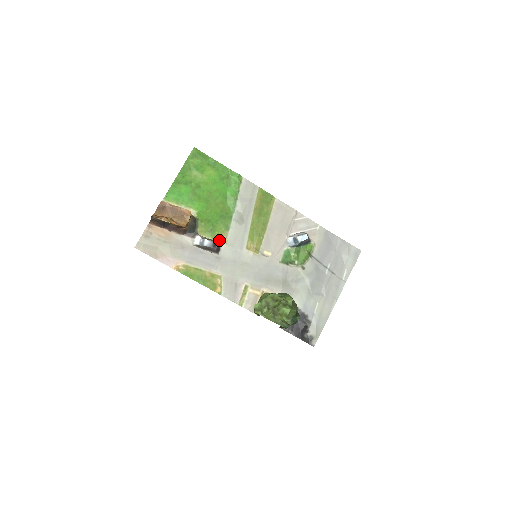
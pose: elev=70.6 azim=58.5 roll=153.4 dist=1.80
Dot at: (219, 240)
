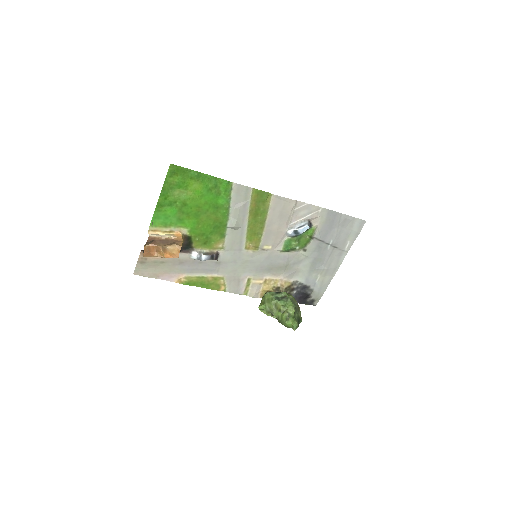
Dot at: (216, 248)
